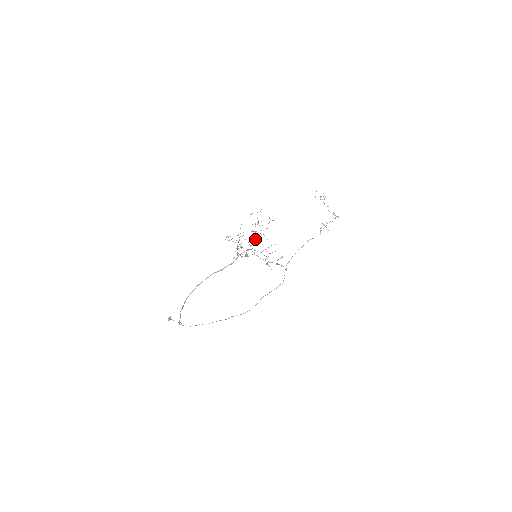
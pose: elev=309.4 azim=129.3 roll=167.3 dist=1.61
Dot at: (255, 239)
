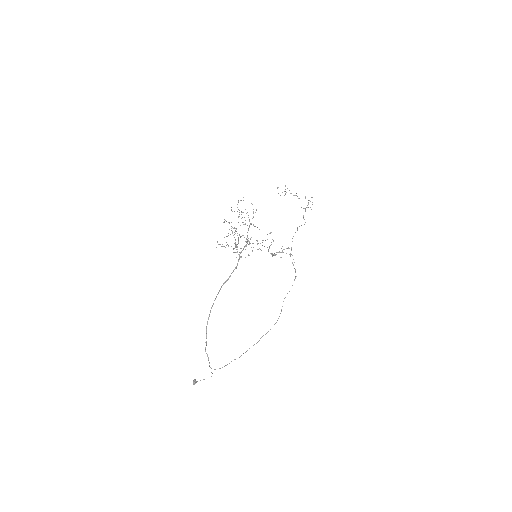
Dot at: (248, 230)
